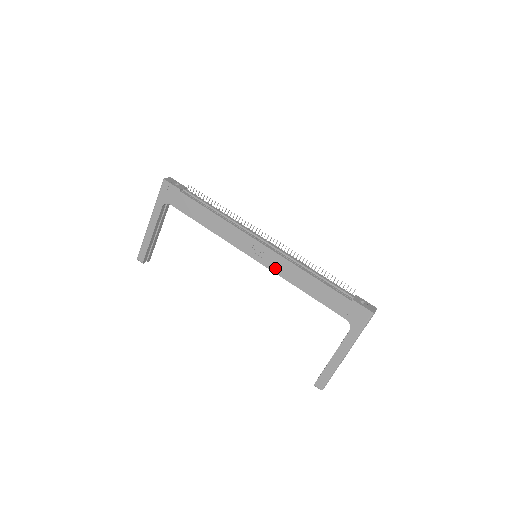
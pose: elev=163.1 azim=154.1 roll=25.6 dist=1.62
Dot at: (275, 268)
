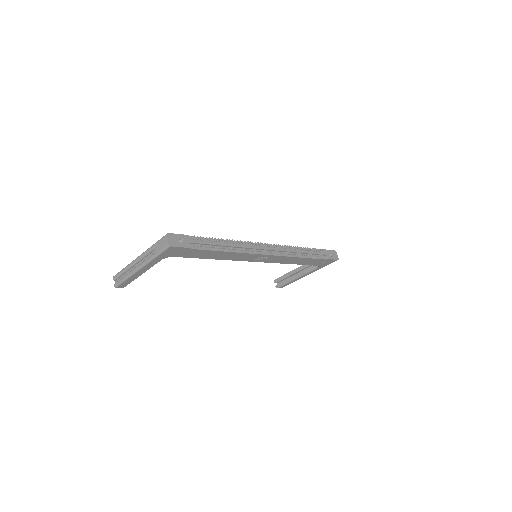
Dot at: (275, 261)
